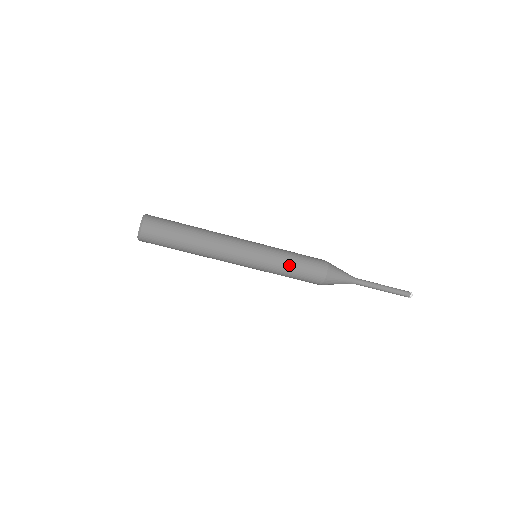
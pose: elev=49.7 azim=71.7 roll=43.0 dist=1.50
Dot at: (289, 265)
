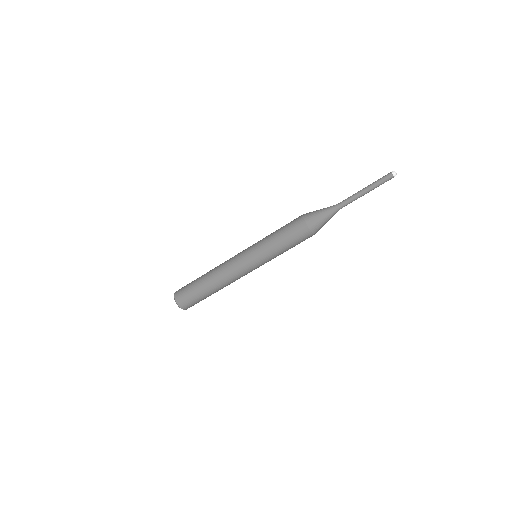
Dot at: (282, 251)
